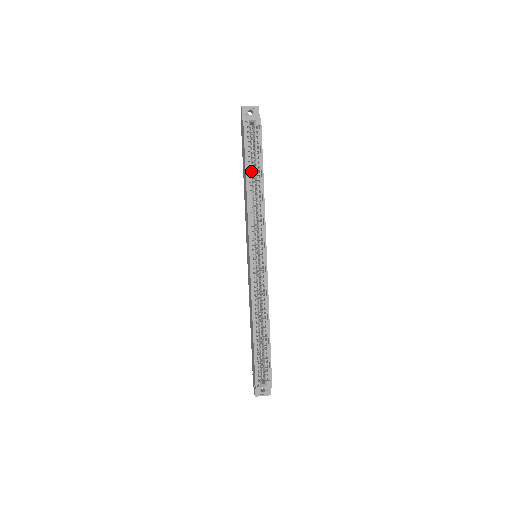
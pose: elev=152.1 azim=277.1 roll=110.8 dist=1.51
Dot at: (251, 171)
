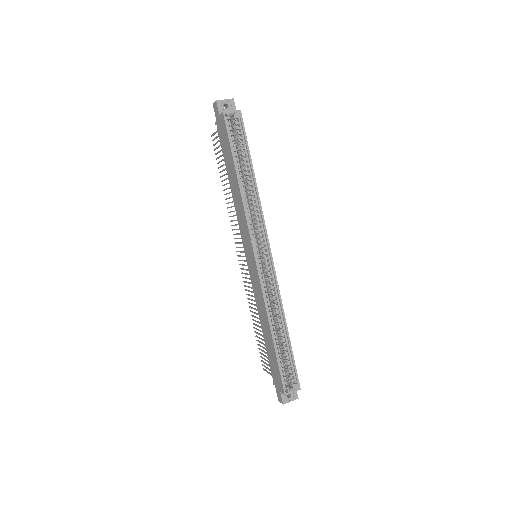
Dot at: (239, 166)
